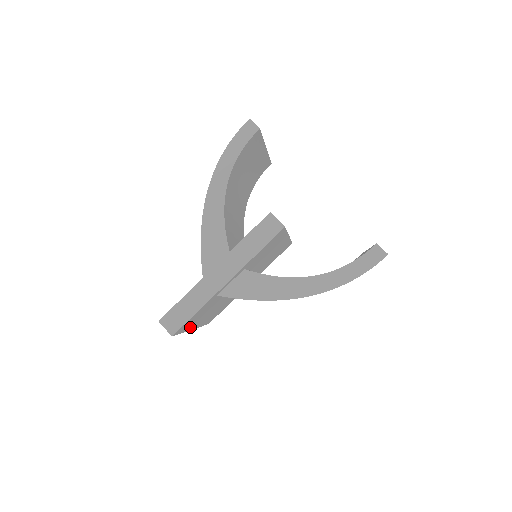
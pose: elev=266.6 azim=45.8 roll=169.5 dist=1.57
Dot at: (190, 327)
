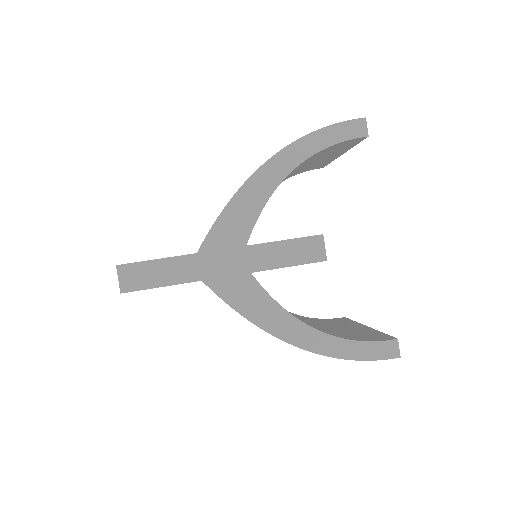
Dot at: occluded
